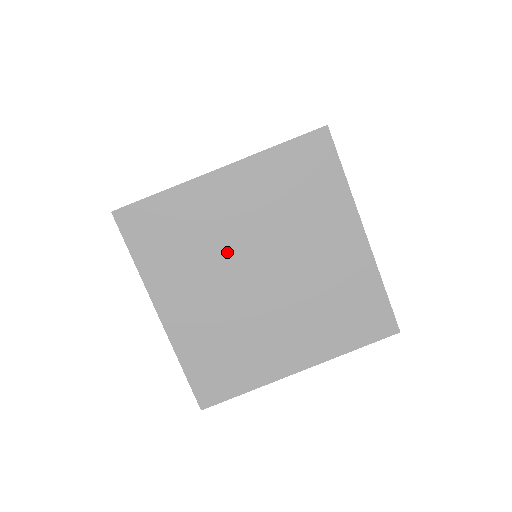
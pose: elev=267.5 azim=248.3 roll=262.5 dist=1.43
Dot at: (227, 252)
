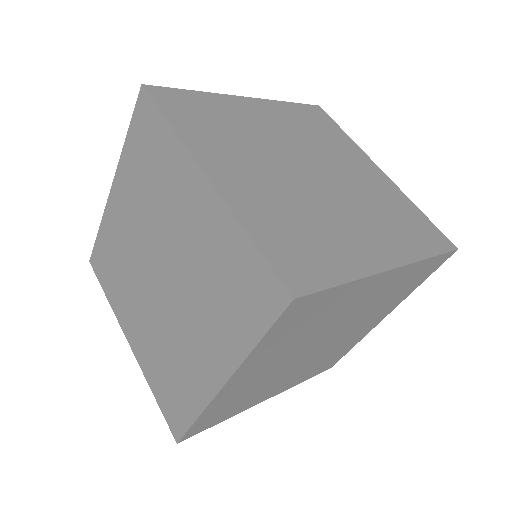
Dot at: (281, 370)
